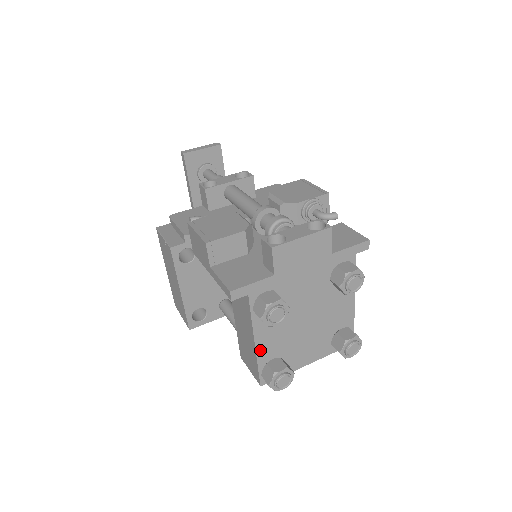
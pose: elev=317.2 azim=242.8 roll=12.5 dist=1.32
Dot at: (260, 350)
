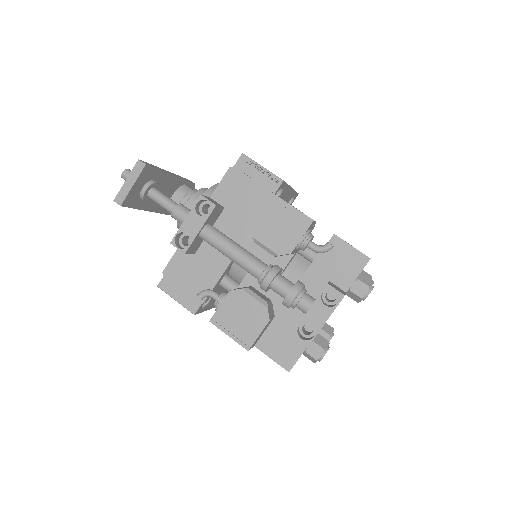
Dot at: occluded
